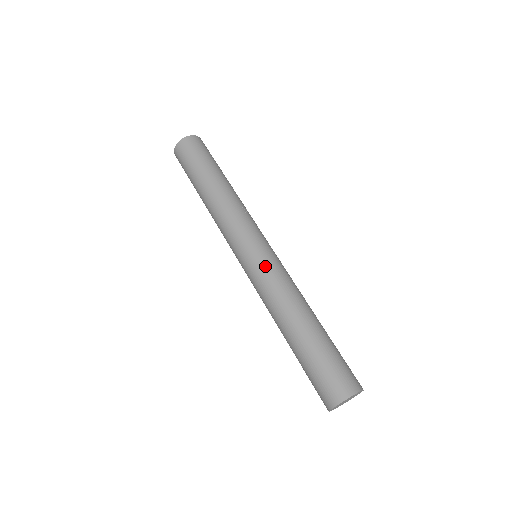
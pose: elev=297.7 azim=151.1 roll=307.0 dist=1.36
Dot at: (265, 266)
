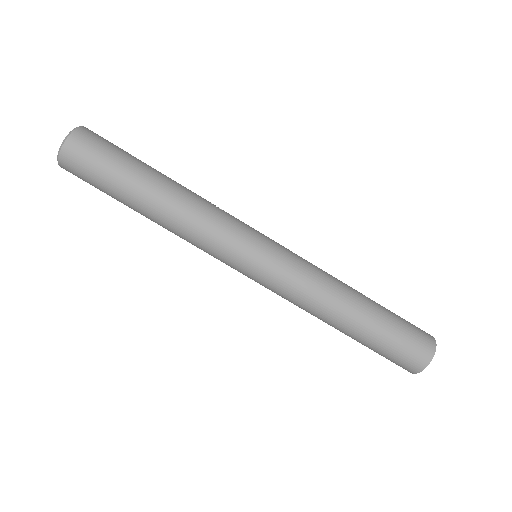
Dot at: (288, 261)
